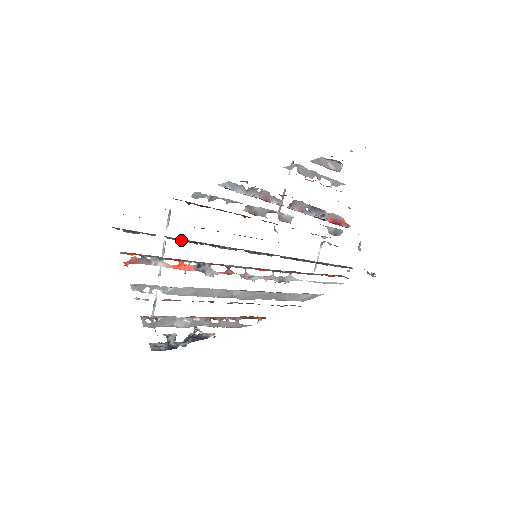
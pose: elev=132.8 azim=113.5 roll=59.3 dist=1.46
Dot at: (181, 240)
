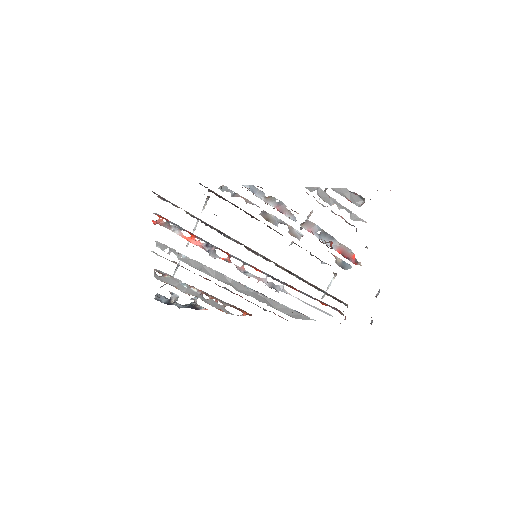
Dot at: (197, 218)
